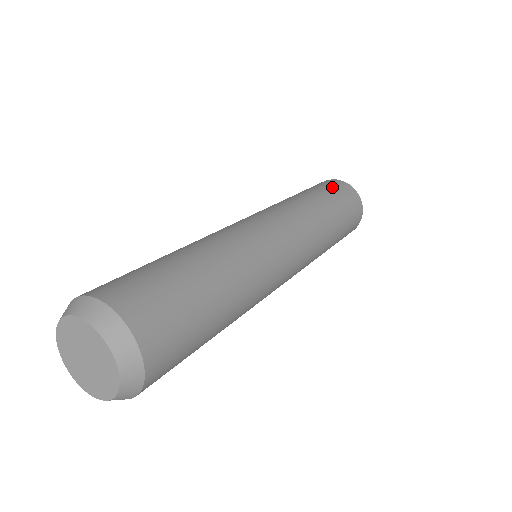
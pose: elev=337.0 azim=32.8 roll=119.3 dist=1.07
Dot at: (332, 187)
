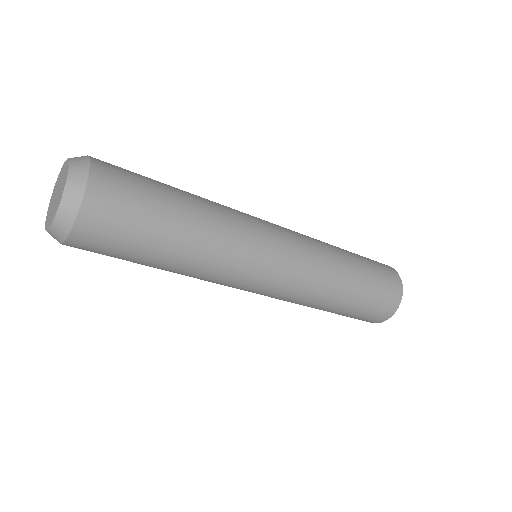
Dot at: occluded
